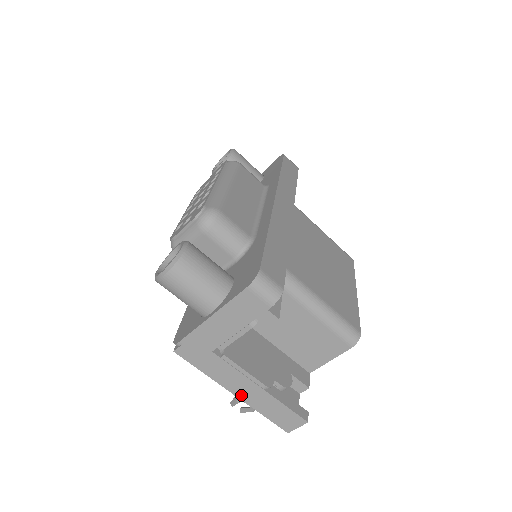
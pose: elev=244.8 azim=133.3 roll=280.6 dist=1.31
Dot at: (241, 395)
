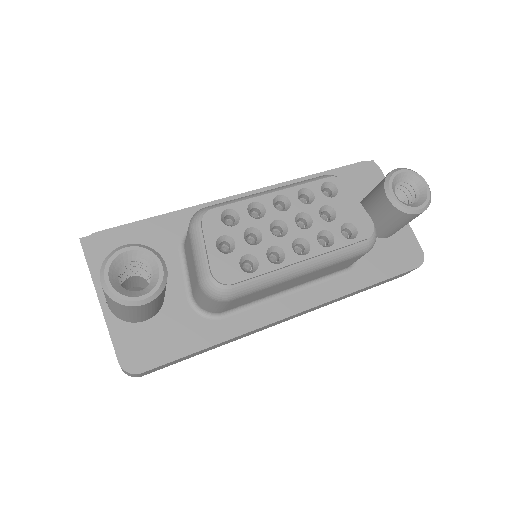
Dot at: occluded
